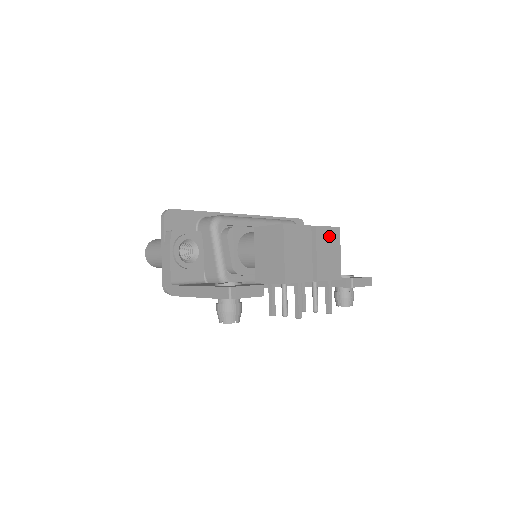
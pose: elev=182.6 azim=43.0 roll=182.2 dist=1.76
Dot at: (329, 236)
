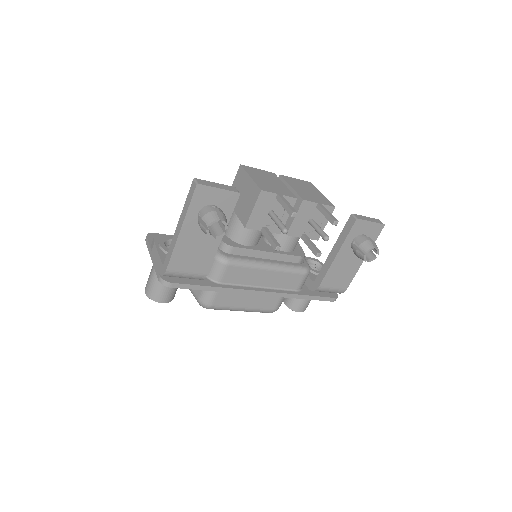
Dot at: (300, 183)
